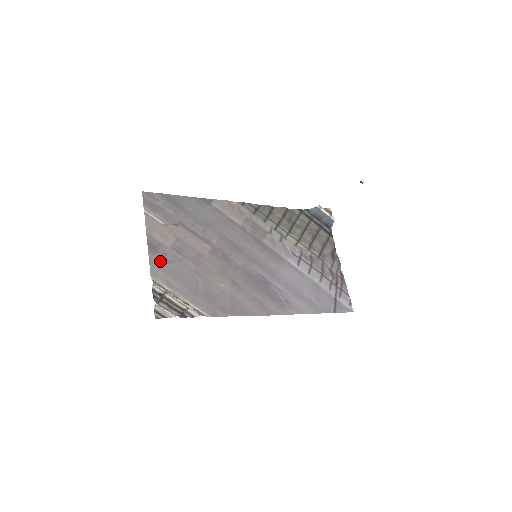
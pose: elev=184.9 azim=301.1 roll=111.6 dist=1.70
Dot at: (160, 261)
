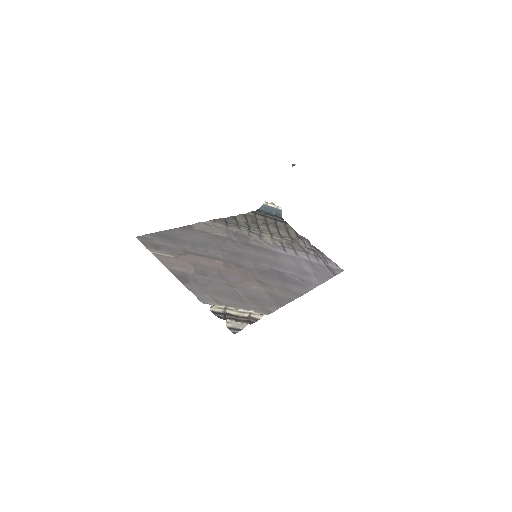
Dot at: (197, 287)
